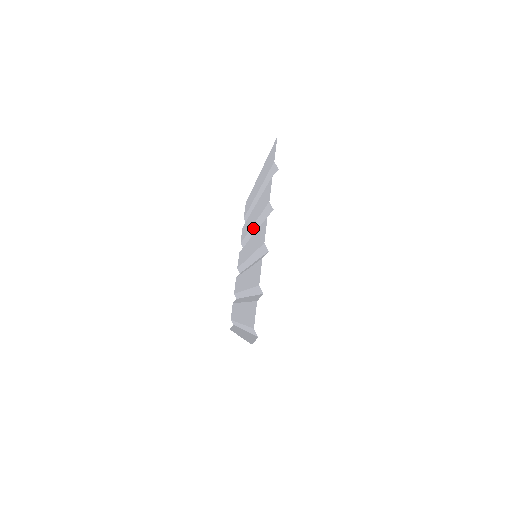
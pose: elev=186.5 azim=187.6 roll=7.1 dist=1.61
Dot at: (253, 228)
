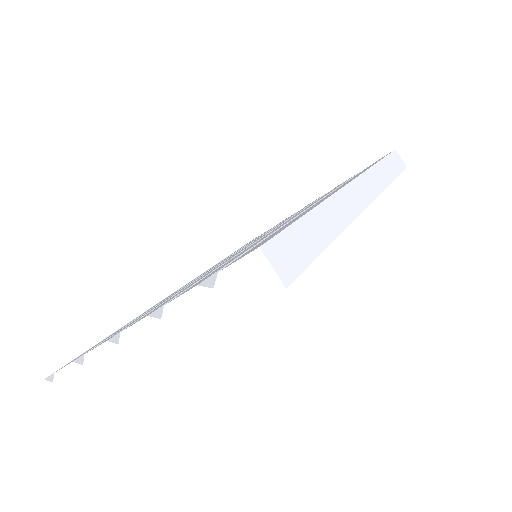
Dot at: occluded
